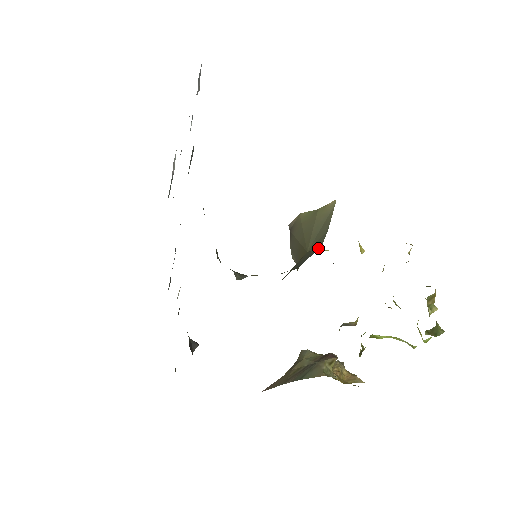
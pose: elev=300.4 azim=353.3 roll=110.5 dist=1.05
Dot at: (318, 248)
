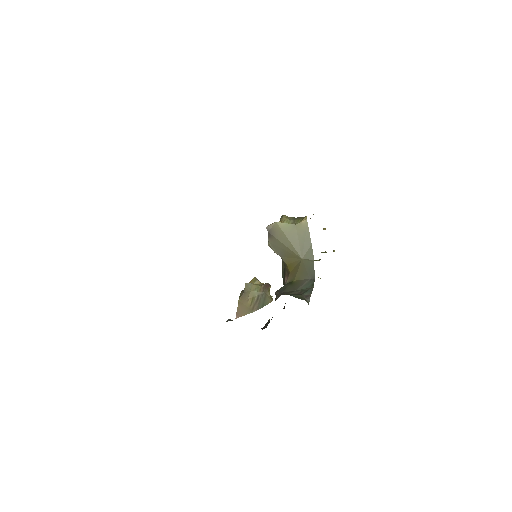
Dot at: (312, 259)
